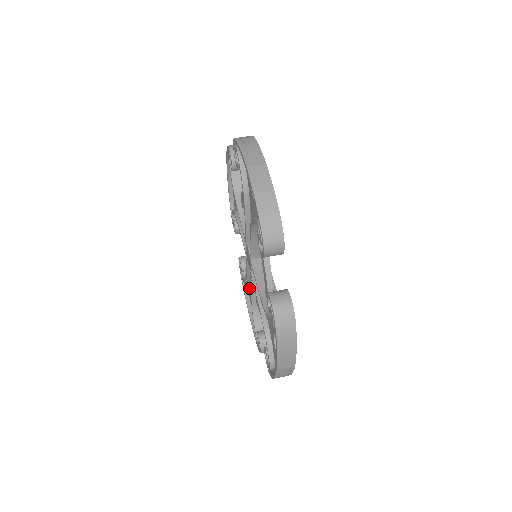
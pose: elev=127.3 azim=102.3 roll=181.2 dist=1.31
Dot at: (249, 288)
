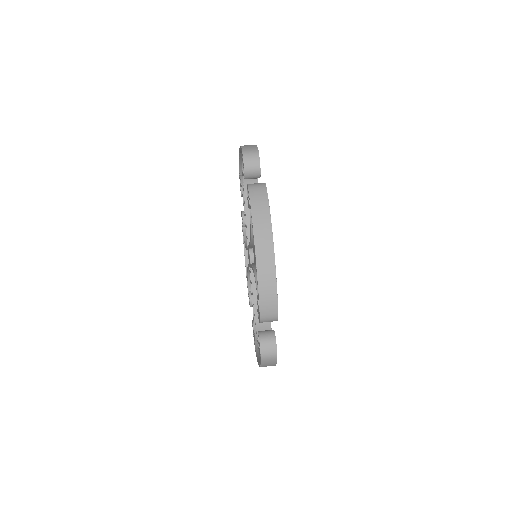
Dot at: occluded
